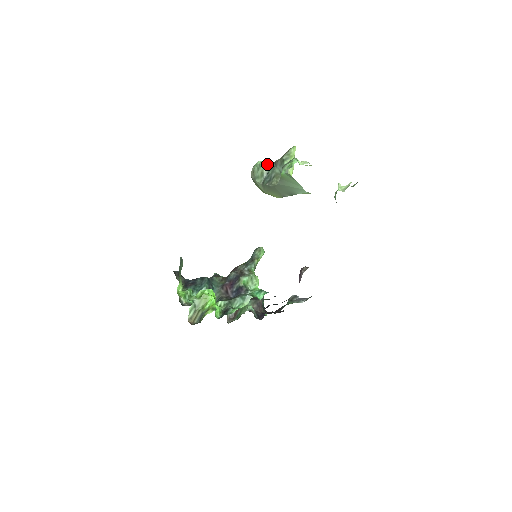
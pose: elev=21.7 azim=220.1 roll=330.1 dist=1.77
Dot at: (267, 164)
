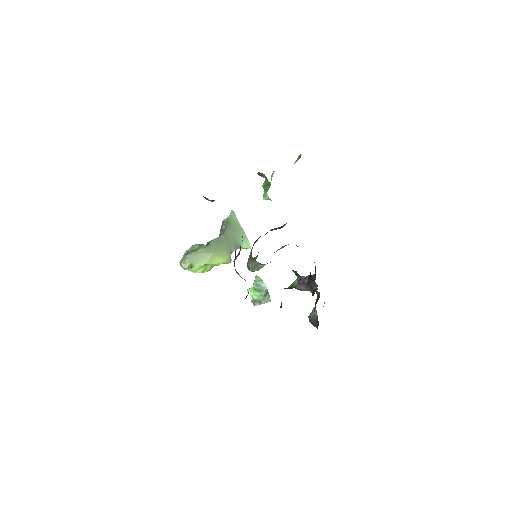
Dot at: occluded
